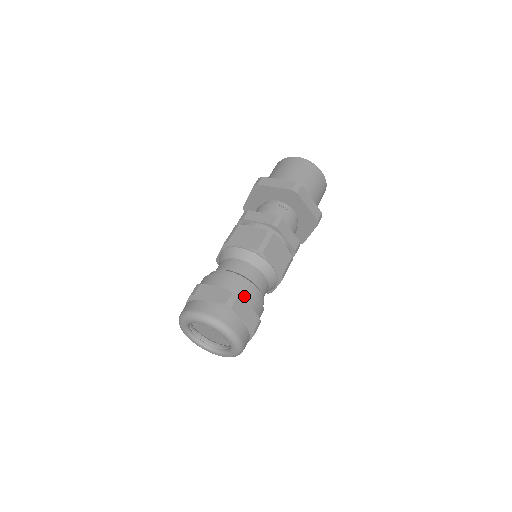
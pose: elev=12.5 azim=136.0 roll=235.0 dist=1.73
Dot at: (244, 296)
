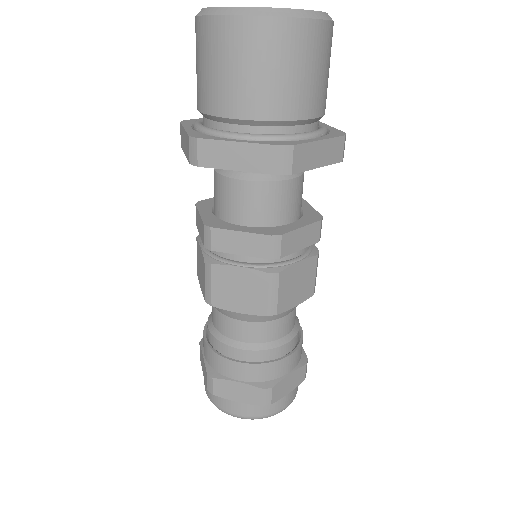
Dot at: (278, 373)
